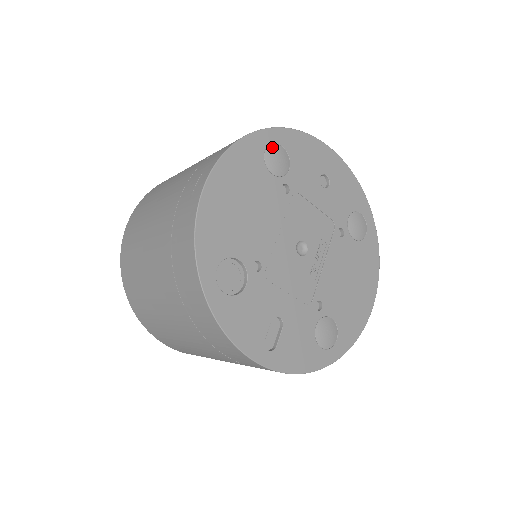
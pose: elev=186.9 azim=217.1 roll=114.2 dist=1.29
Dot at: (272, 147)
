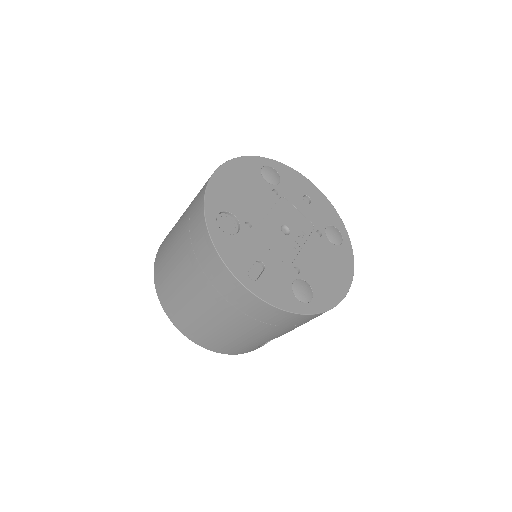
Dot at: (267, 167)
